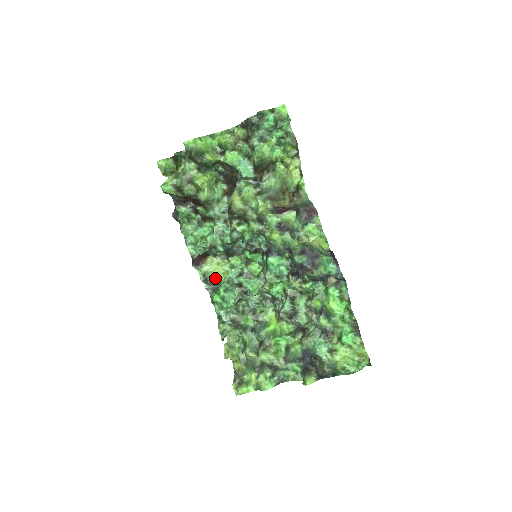
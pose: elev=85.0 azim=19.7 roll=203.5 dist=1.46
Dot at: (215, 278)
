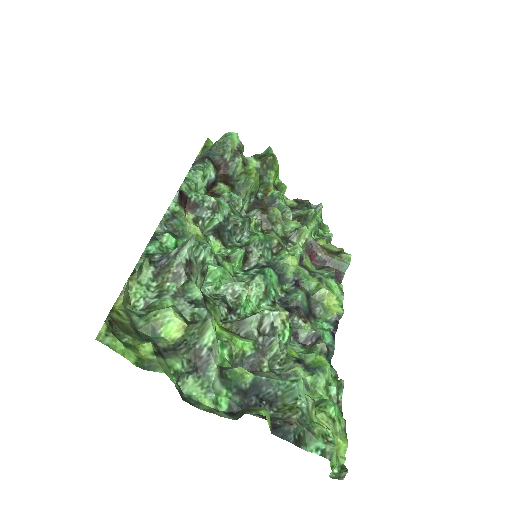
Dot at: (183, 228)
